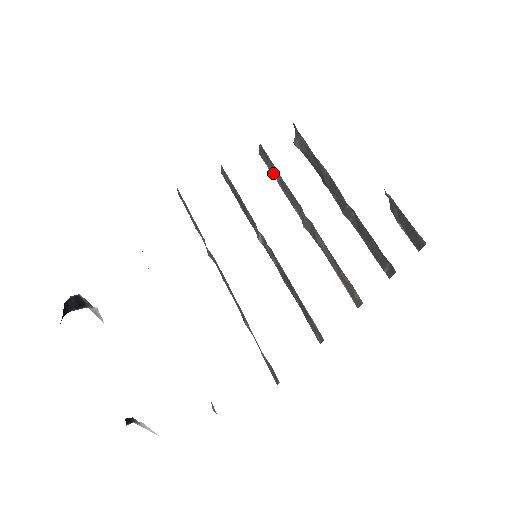
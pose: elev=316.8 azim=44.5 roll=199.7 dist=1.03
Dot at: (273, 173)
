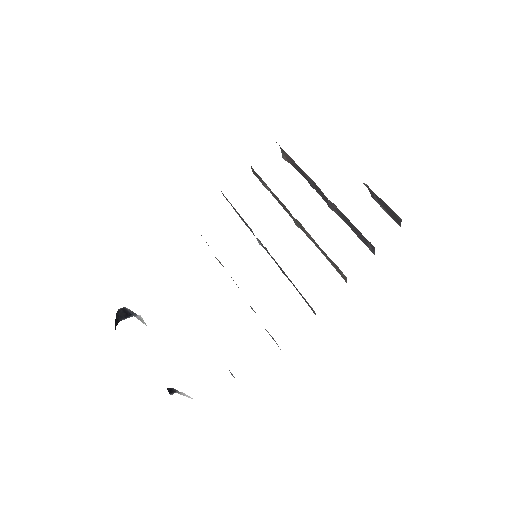
Dot at: (266, 187)
